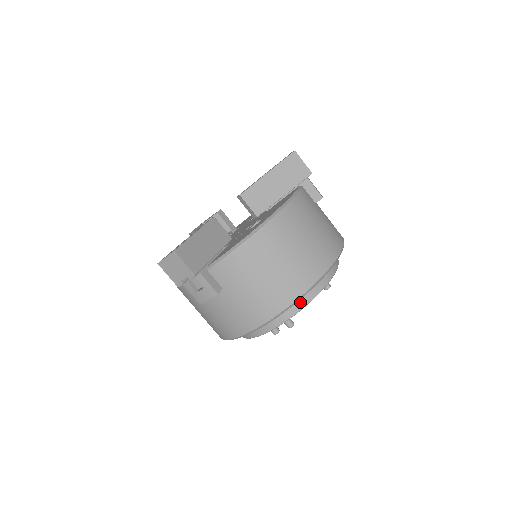
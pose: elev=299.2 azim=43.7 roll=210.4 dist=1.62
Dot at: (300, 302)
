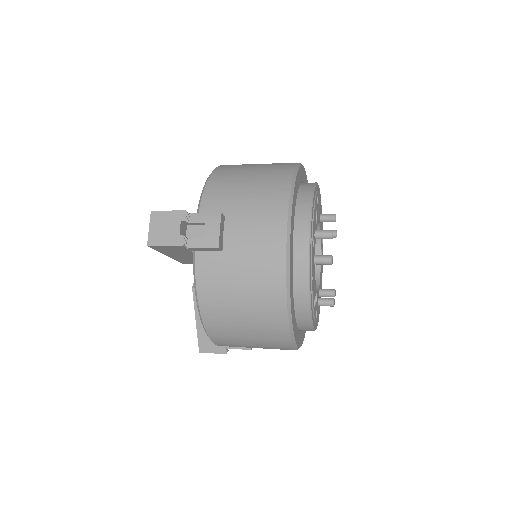
Dot at: (306, 191)
